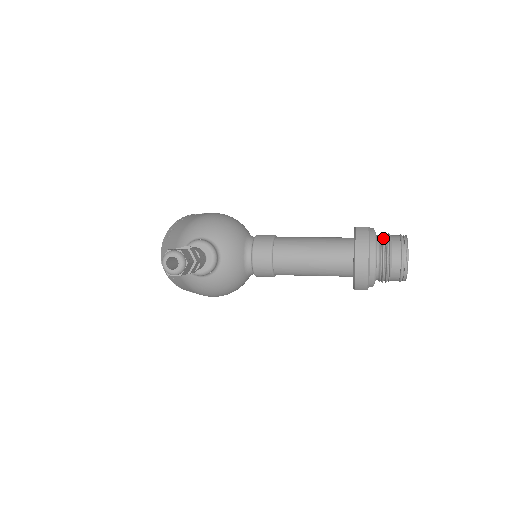
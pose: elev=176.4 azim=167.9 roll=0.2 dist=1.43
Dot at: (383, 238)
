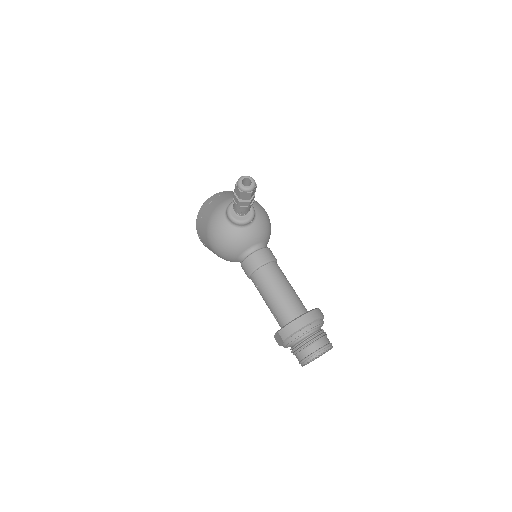
Dot at: occluded
